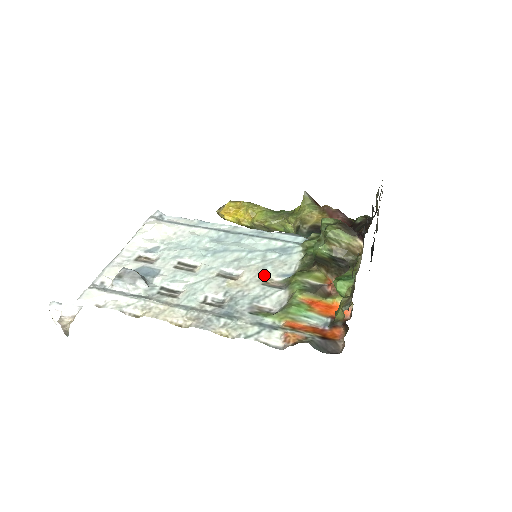
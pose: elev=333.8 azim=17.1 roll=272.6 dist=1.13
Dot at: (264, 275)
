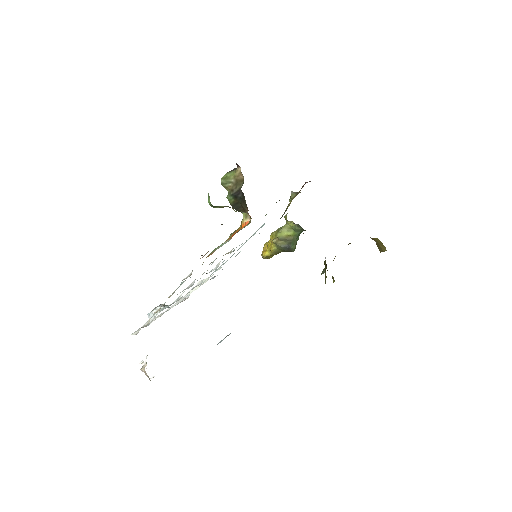
Dot at: occluded
